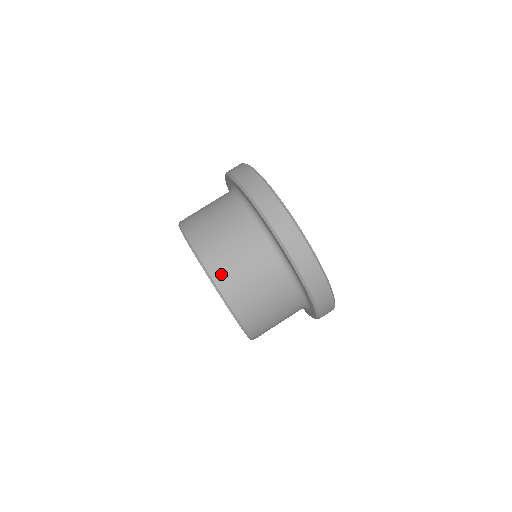
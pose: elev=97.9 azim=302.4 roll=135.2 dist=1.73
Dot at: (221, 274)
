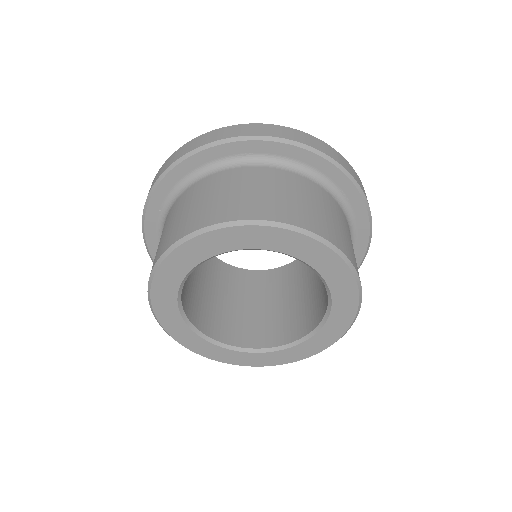
Dot at: (320, 227)
